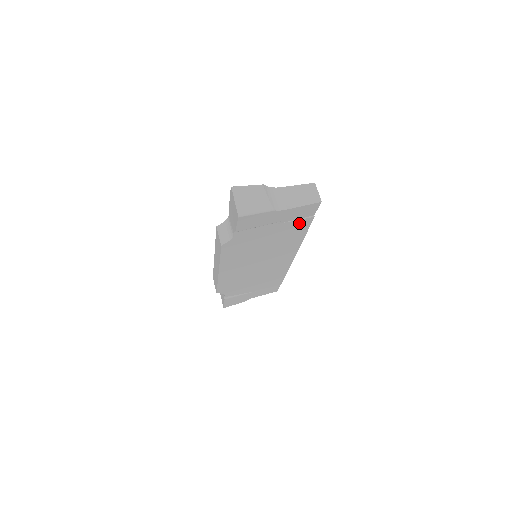
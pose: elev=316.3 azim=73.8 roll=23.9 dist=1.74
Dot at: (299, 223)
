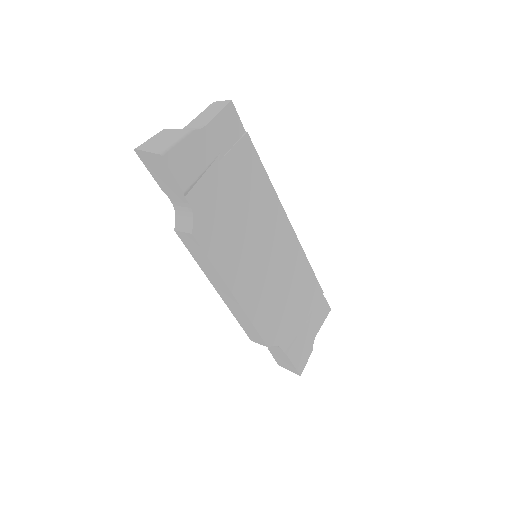
Dot at: (241, 151)
